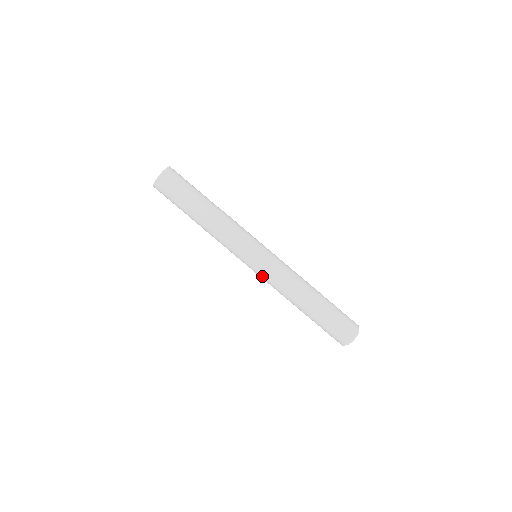
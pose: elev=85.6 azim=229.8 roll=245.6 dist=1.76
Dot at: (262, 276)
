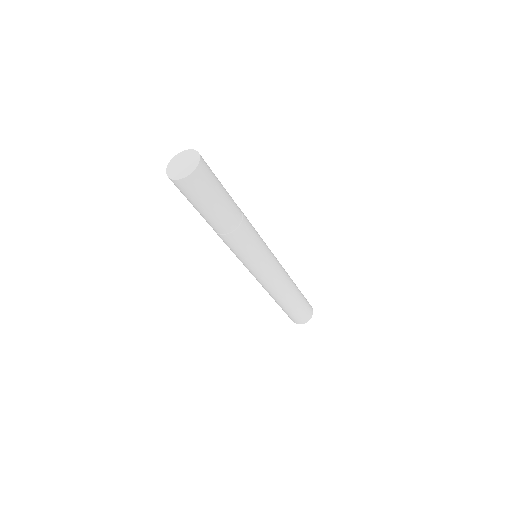
Dot at: (253, 275)
